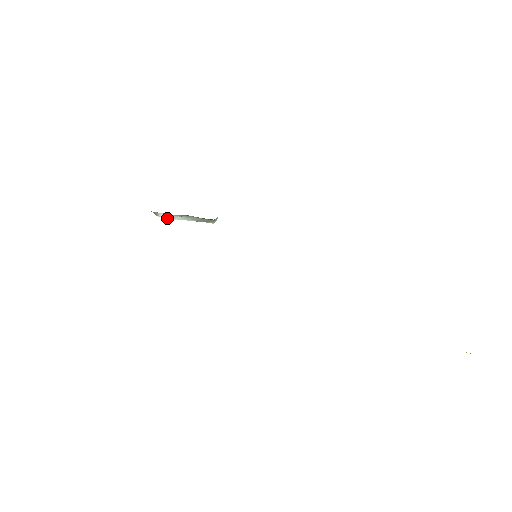
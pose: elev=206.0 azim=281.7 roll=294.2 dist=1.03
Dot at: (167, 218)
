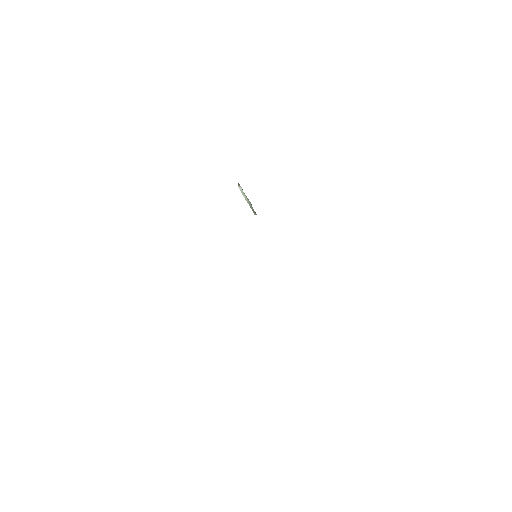
Dot at: (241, 191)
